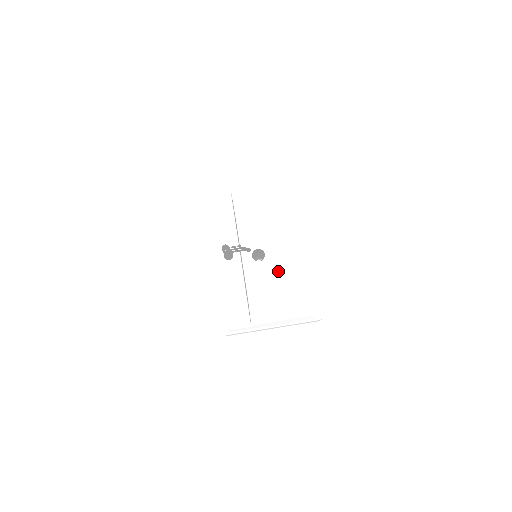
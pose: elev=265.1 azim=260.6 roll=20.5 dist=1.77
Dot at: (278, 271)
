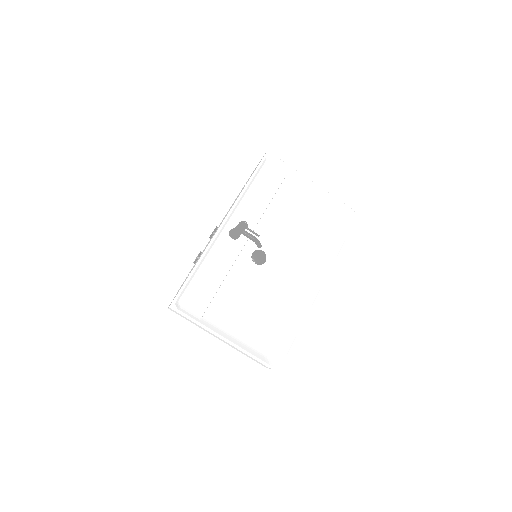
Dot at: (265, 288)
